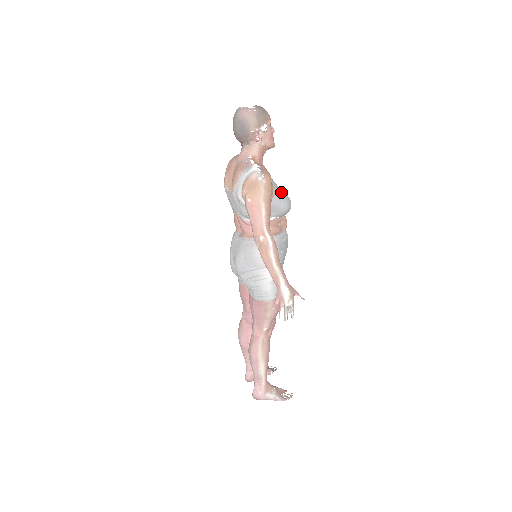
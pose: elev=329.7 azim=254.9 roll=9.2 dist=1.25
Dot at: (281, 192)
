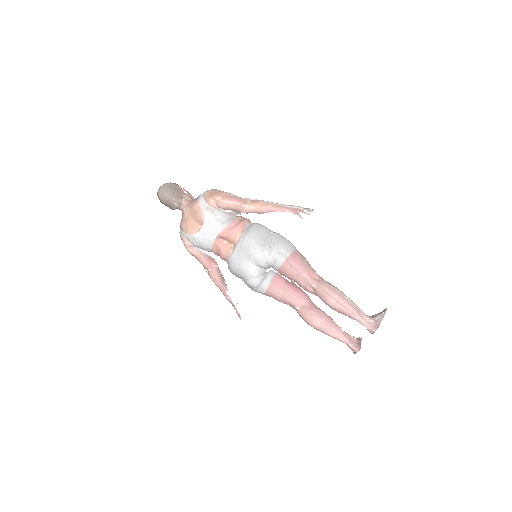
Dot at: occluded
